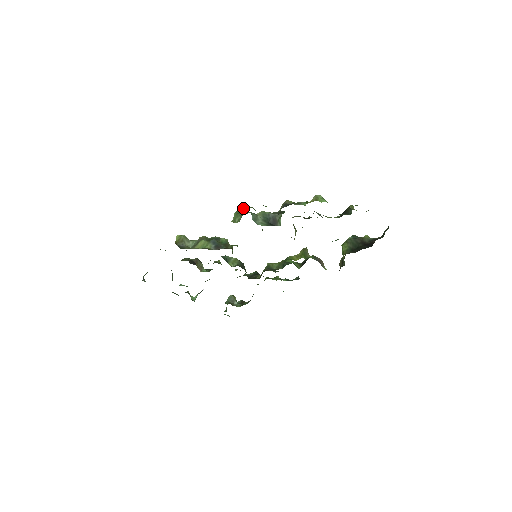
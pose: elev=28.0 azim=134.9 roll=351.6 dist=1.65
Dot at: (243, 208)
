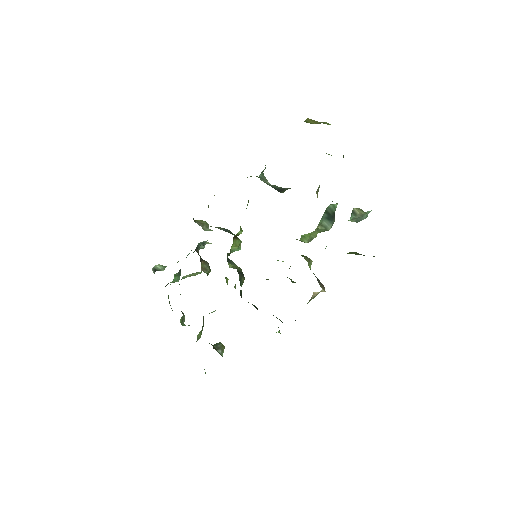
Dot at: occluded
